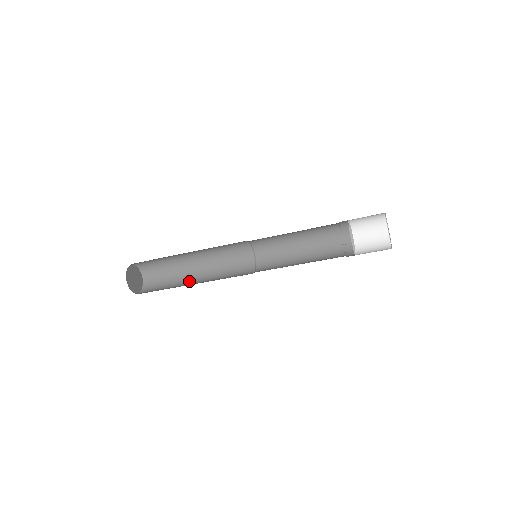
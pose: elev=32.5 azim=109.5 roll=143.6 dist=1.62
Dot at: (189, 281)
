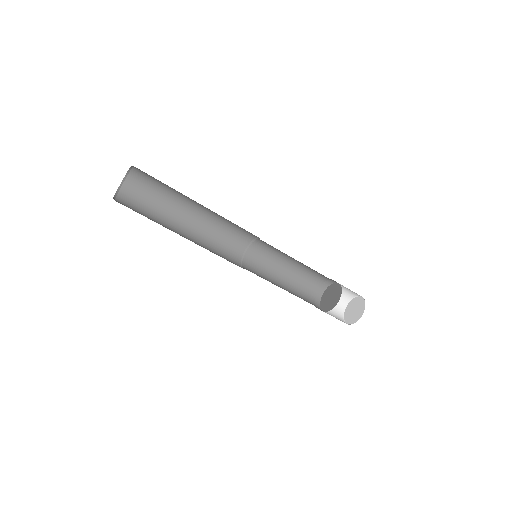
Dot at: (173, 228)
